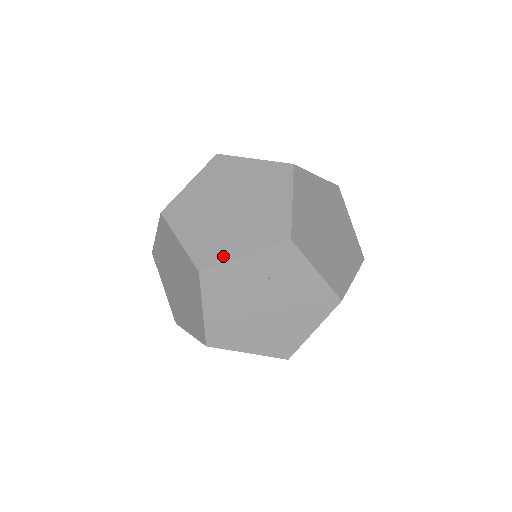
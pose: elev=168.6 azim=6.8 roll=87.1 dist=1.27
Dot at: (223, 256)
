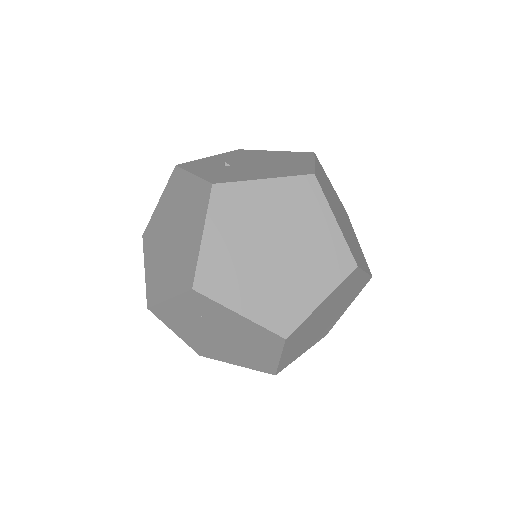
Dot at: (159, 296)
